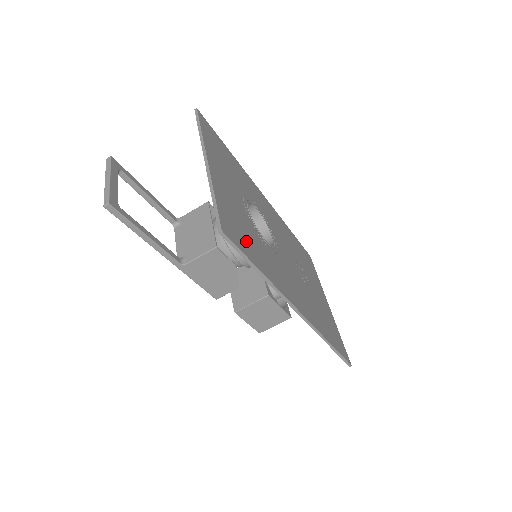
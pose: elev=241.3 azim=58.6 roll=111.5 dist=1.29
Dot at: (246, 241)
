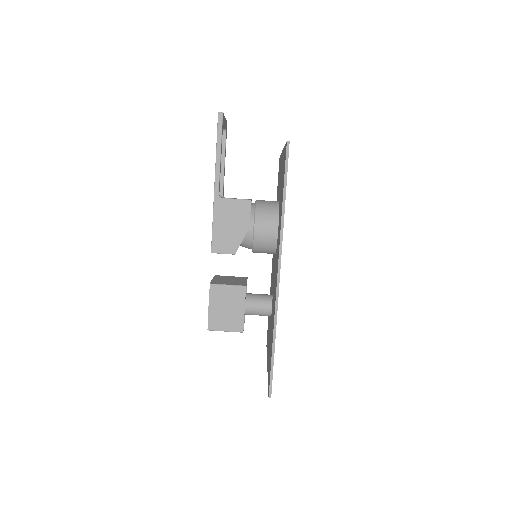
Dot at: occluded
